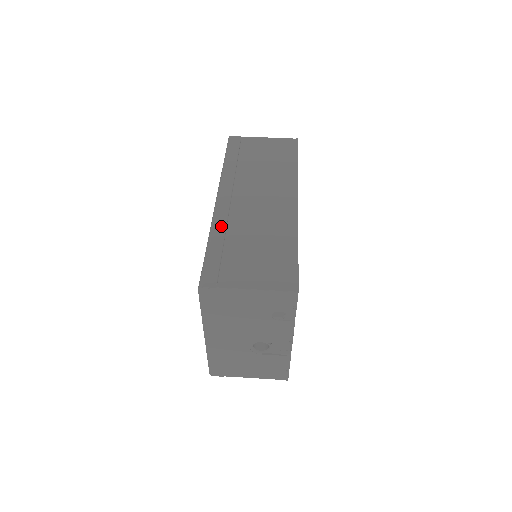
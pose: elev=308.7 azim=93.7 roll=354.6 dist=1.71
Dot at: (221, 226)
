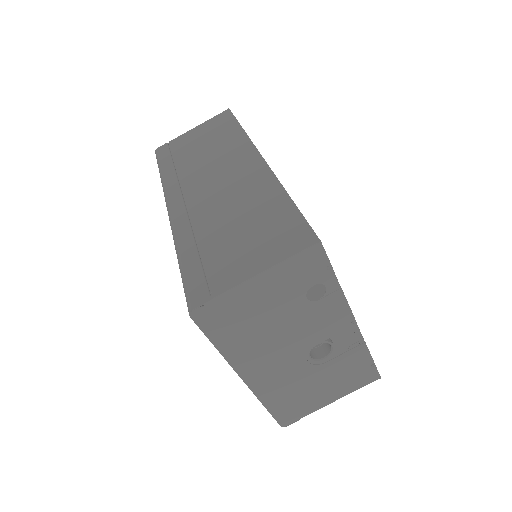
Dot at: (185, 232)
